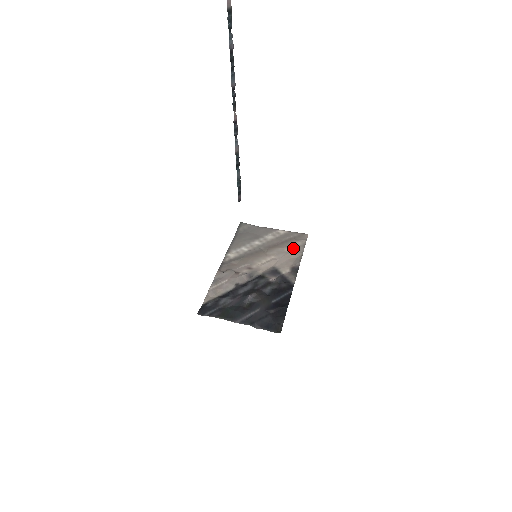
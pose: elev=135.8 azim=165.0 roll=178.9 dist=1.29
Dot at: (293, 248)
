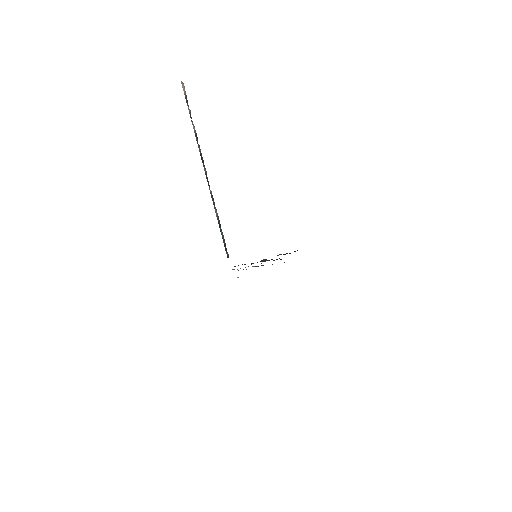
Dot at: occluded
